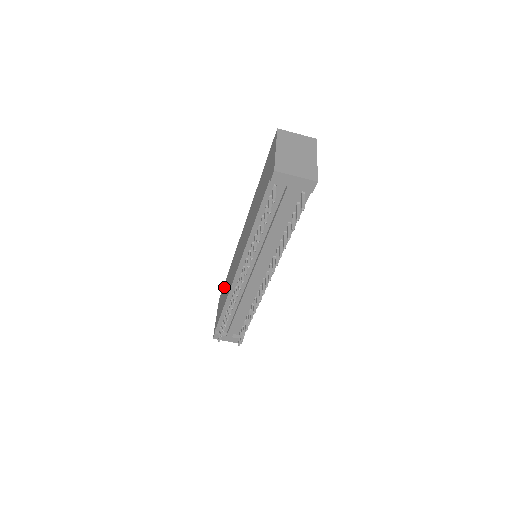
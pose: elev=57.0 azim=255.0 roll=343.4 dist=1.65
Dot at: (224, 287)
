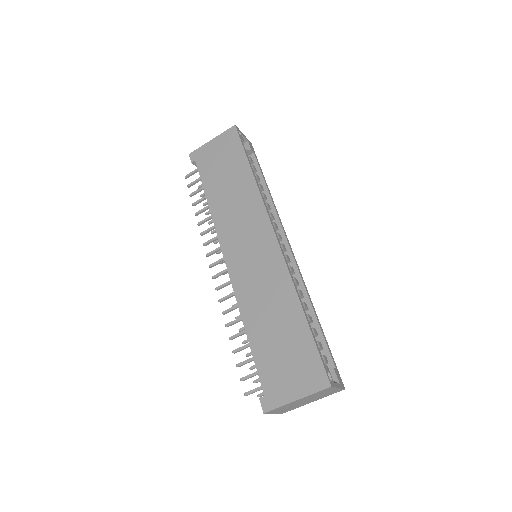
Dot at: (238, 162)
